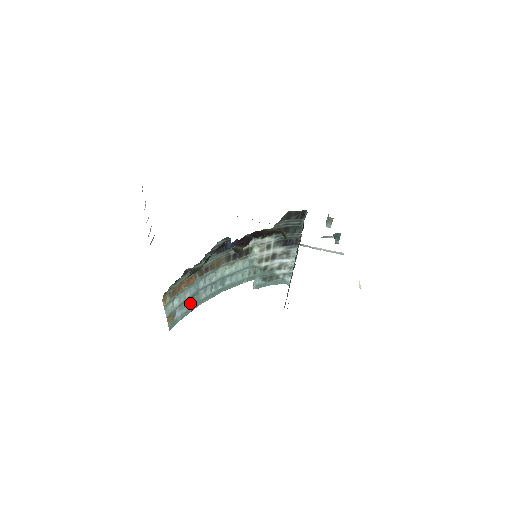
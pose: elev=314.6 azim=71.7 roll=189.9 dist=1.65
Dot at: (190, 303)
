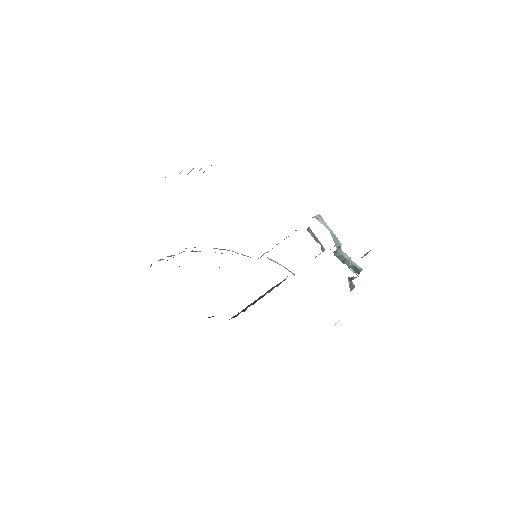
Dot at: (196, 251)
